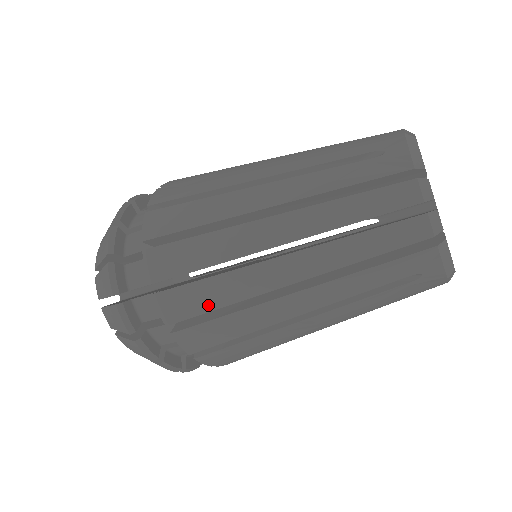
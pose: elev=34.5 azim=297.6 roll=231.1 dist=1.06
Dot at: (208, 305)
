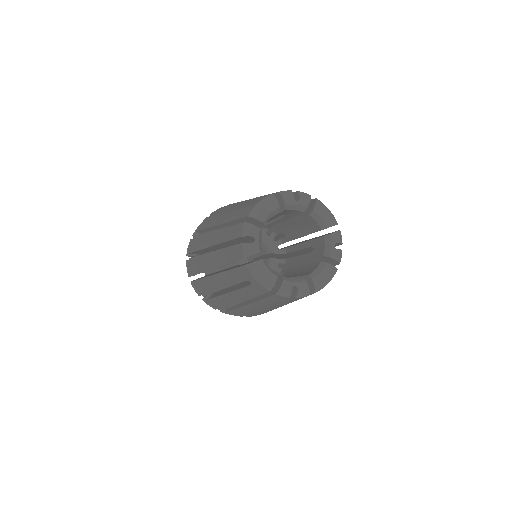
Dot at: (198, 270)
